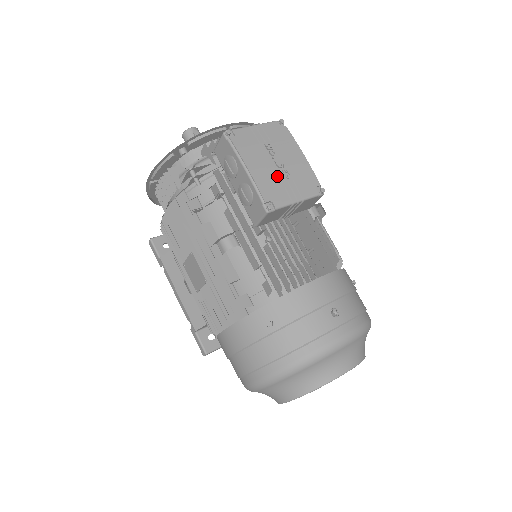
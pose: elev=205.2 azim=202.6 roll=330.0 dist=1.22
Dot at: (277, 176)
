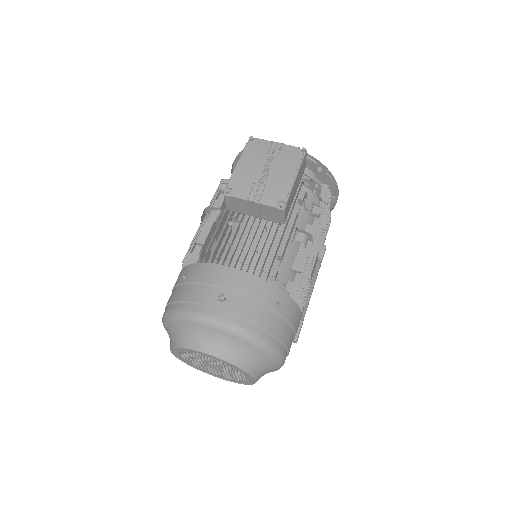
Dot at: (255, 177)
